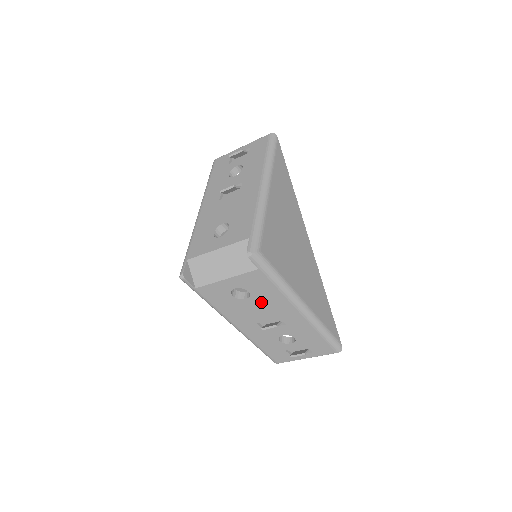
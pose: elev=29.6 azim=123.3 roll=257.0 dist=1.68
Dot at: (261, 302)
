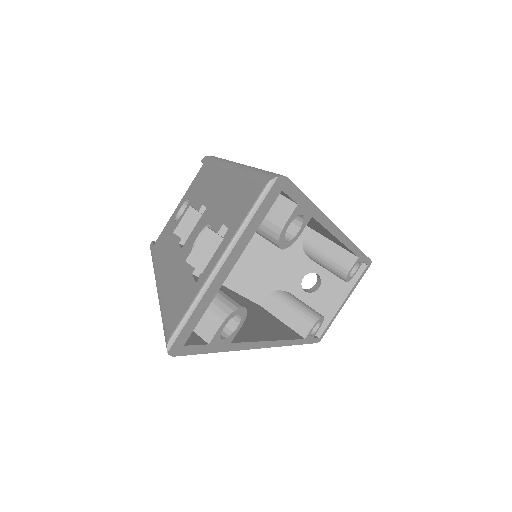
Dot at: (194, 201)
